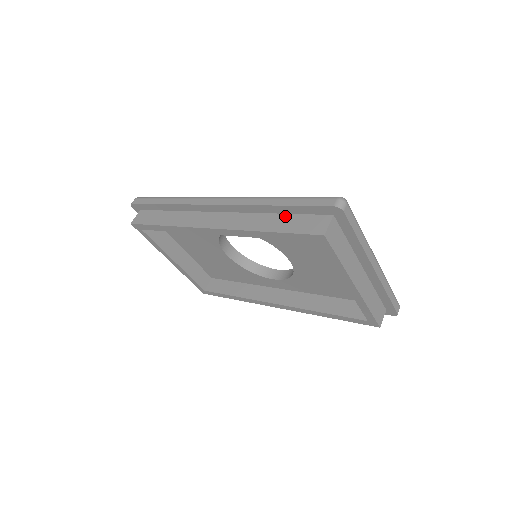
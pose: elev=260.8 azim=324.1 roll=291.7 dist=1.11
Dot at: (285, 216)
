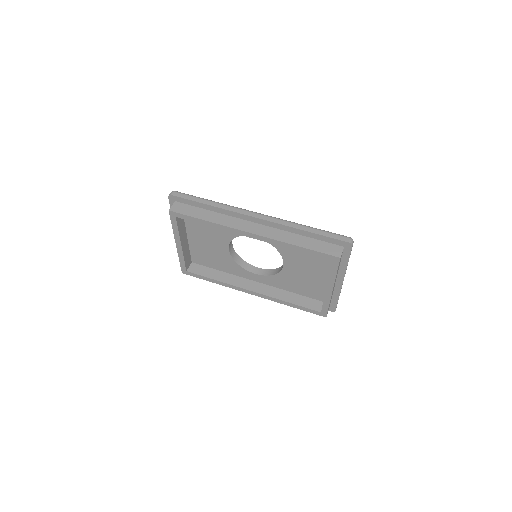
Dot at: (311, 239)
